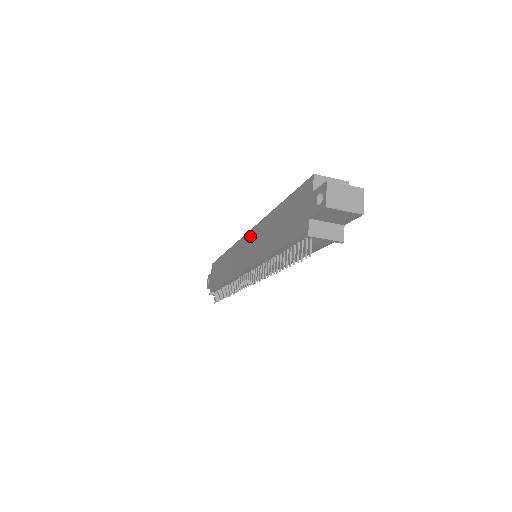
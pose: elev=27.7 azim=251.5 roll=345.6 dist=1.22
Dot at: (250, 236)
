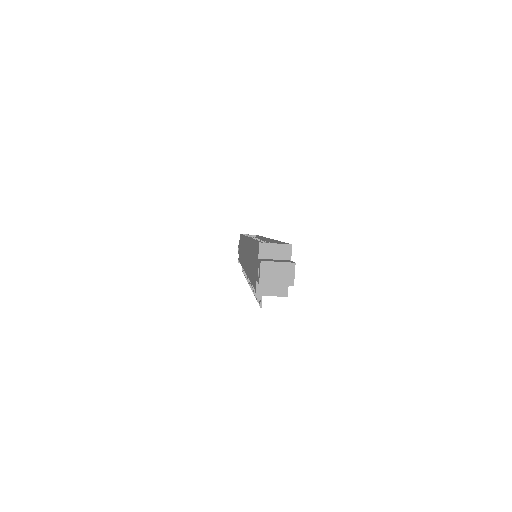
Dot at: (247, 243)
